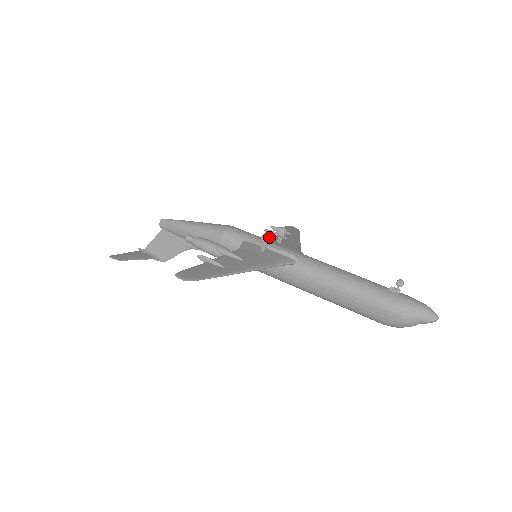
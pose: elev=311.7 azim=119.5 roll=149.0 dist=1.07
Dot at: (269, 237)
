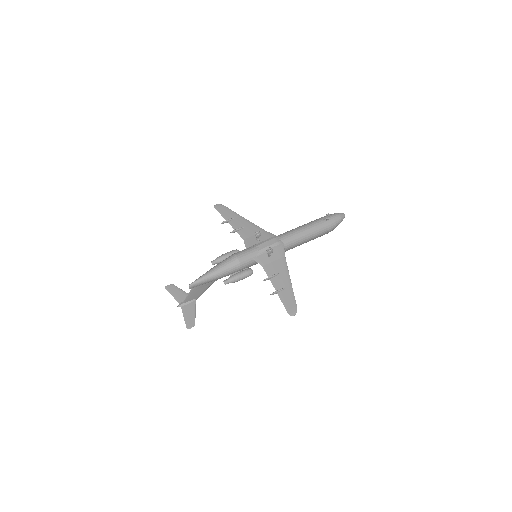
Dot at: occluded
